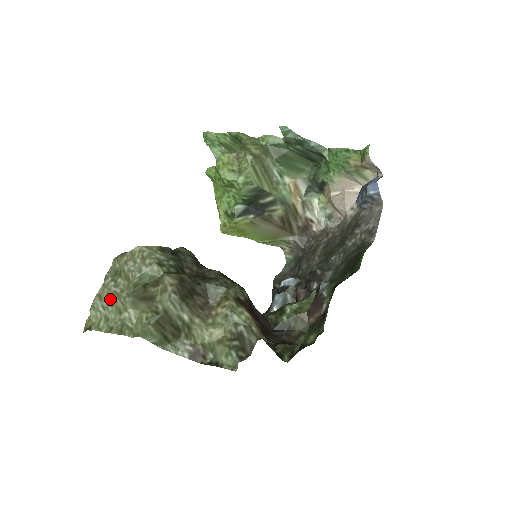
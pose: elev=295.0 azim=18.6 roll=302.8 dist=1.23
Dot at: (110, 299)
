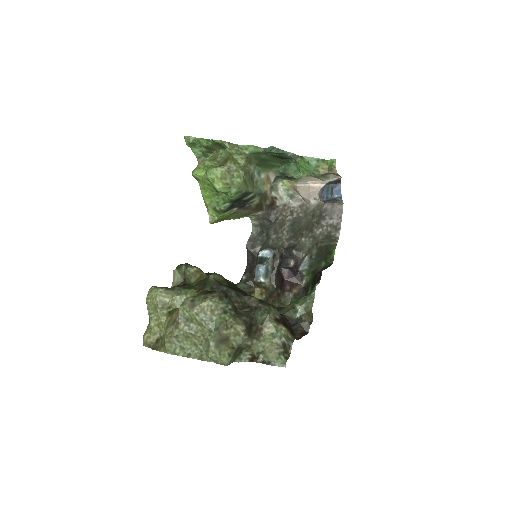
Dot at: (185, 337)
